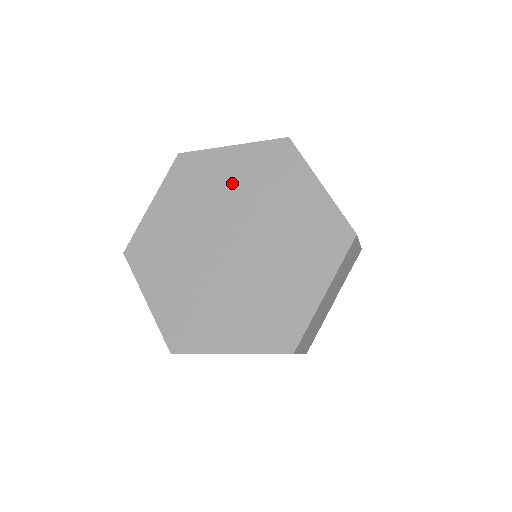
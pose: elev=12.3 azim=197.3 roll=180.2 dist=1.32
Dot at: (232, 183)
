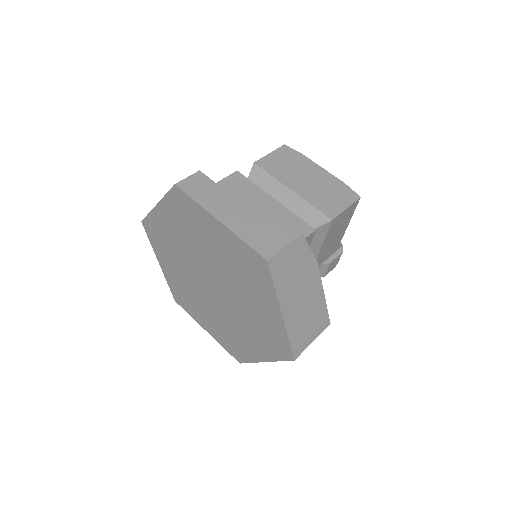
Dot at: (216, 250)
